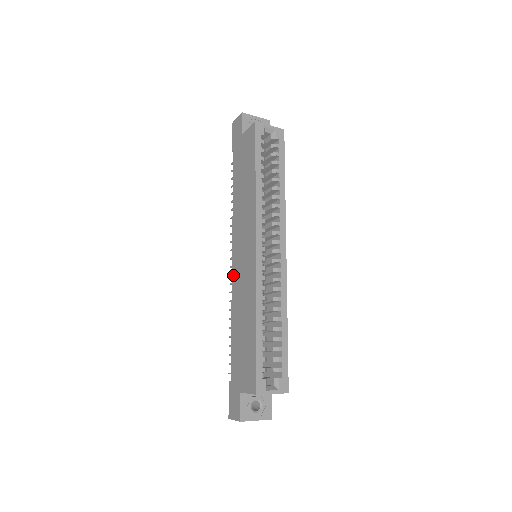
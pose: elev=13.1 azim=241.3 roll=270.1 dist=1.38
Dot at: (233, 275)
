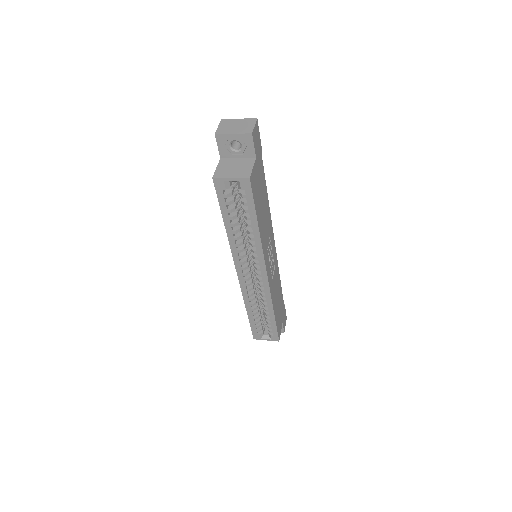
Dot at: occluded
